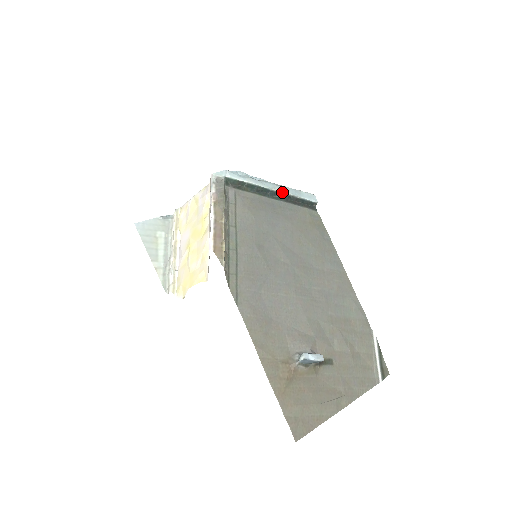
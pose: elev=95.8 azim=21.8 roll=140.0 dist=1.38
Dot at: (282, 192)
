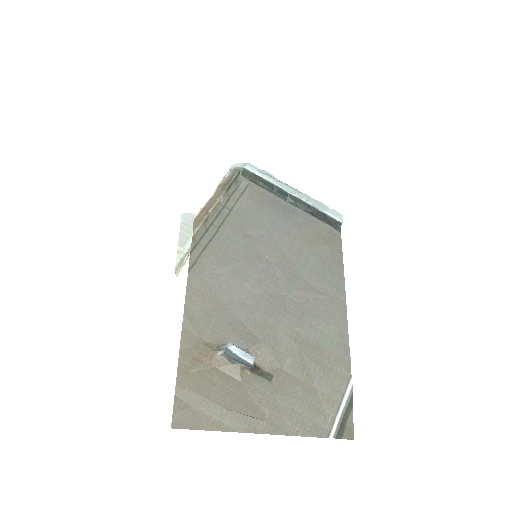
Dot at: (301, 199)
